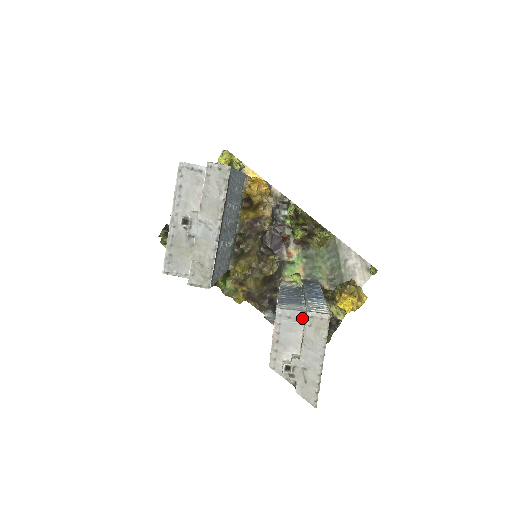
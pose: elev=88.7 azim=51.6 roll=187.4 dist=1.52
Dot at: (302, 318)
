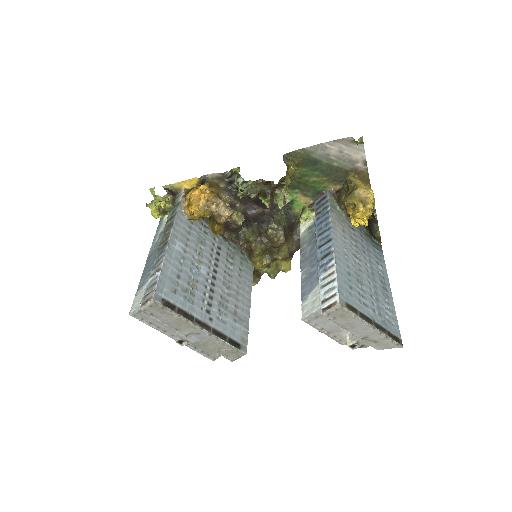
Dot at: occluded
